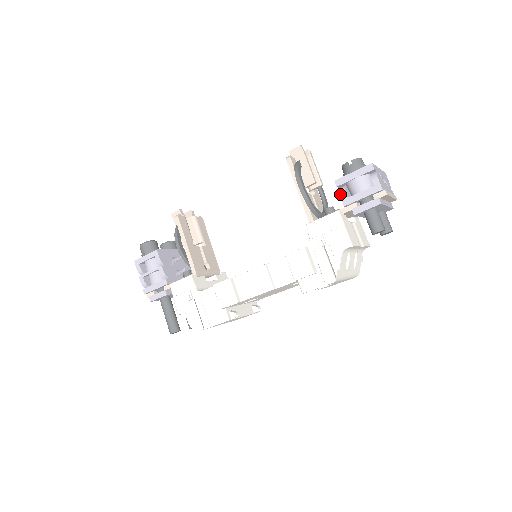
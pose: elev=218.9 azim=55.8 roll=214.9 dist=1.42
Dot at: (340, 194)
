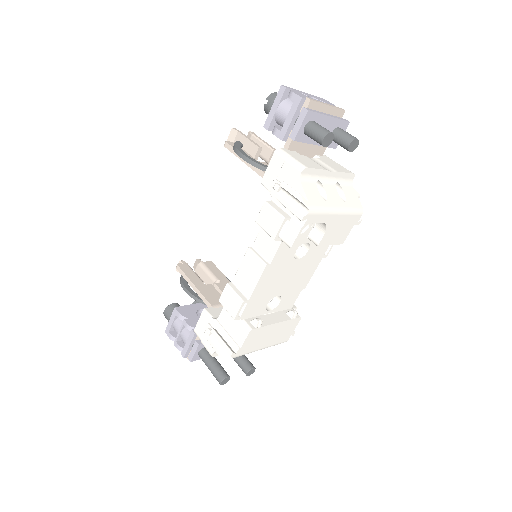
Dot at: (273, 134)
